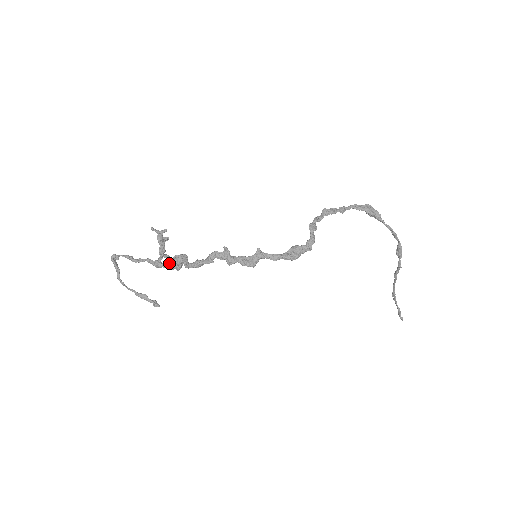
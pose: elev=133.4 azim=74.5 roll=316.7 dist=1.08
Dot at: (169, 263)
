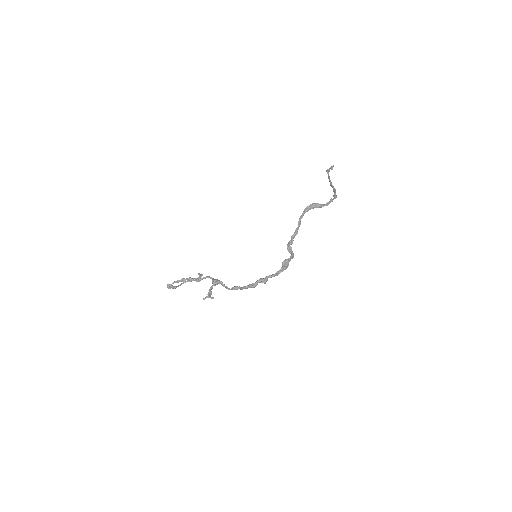
Dot at: (206, 277)
